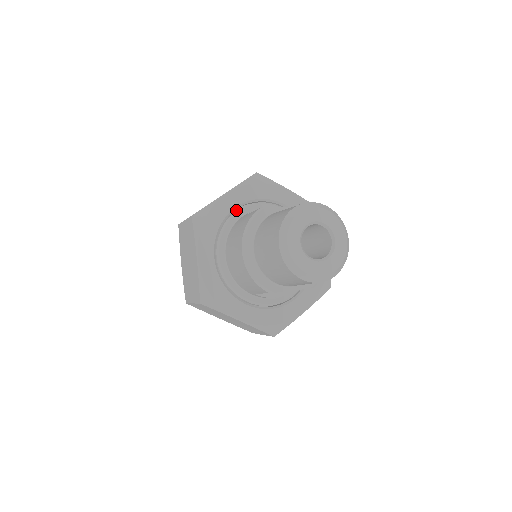
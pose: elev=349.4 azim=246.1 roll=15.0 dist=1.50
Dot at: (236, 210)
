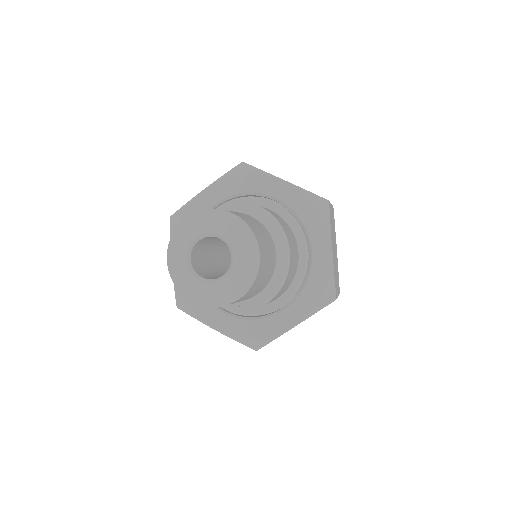
Dot at: (216, 208)
